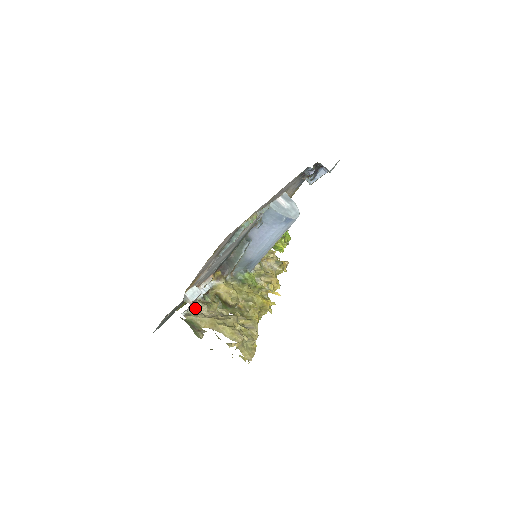
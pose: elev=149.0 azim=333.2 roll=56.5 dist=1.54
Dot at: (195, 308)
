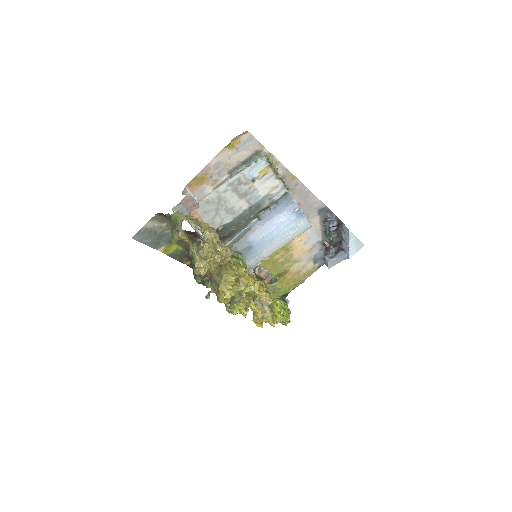
Dot at: (186, 215)
